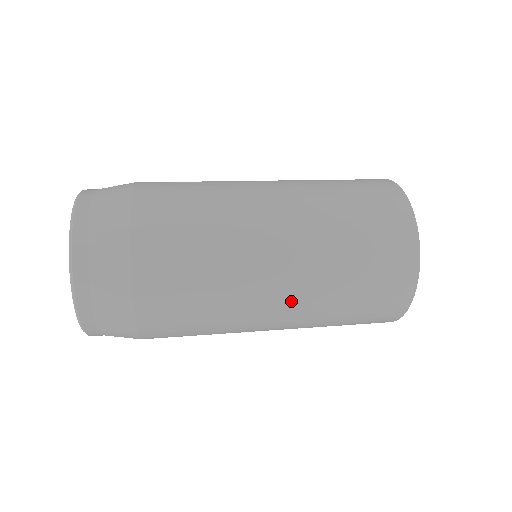
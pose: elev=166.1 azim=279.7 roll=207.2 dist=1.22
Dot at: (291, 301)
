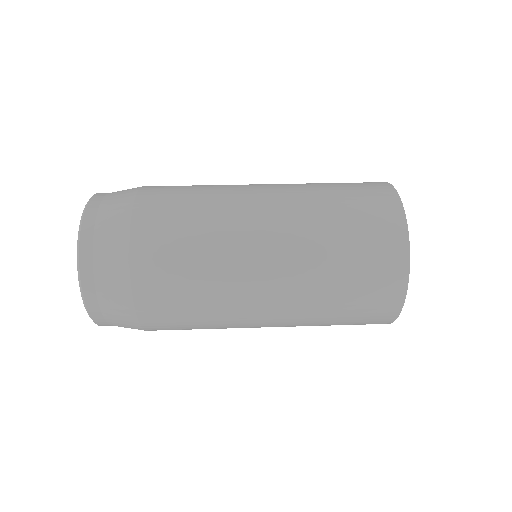
Dot at: (280, 266)
